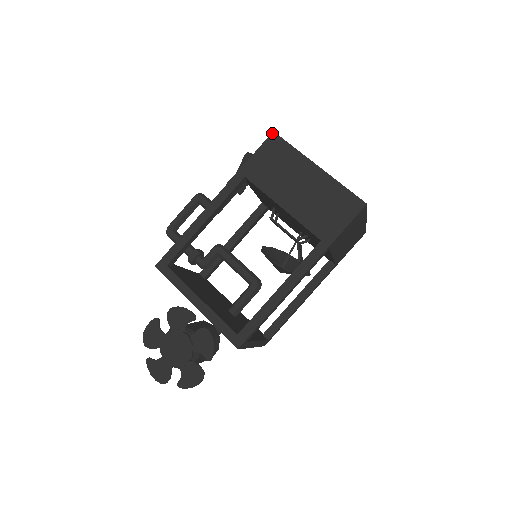
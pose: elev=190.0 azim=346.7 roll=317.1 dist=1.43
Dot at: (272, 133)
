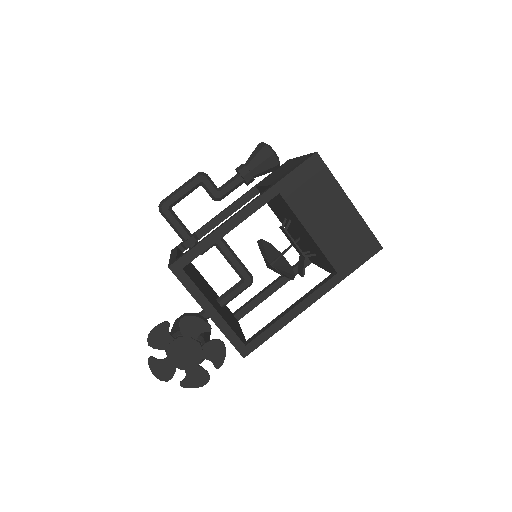
Dot at: (315, 153)
